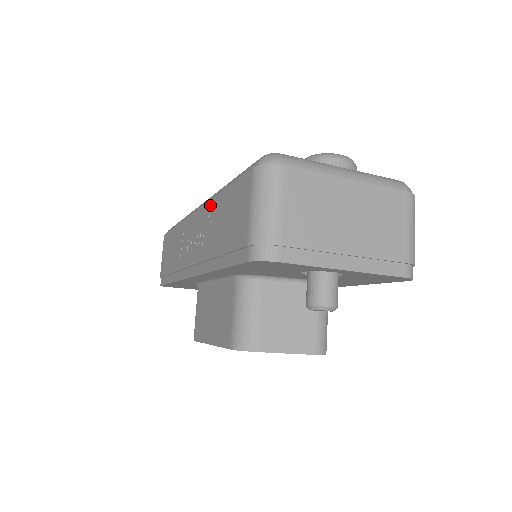
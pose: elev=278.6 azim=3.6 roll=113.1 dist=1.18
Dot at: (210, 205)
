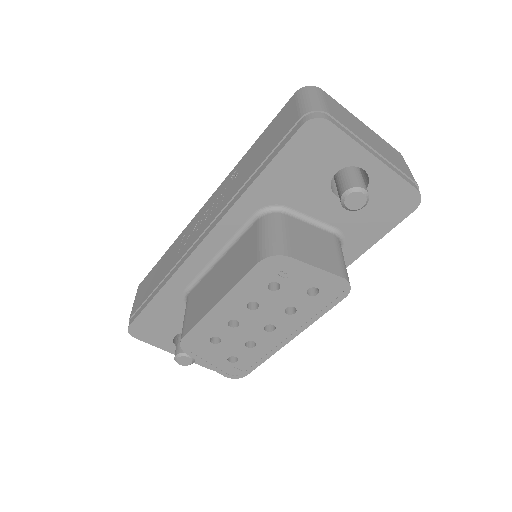
Dot at: (233, 171)
